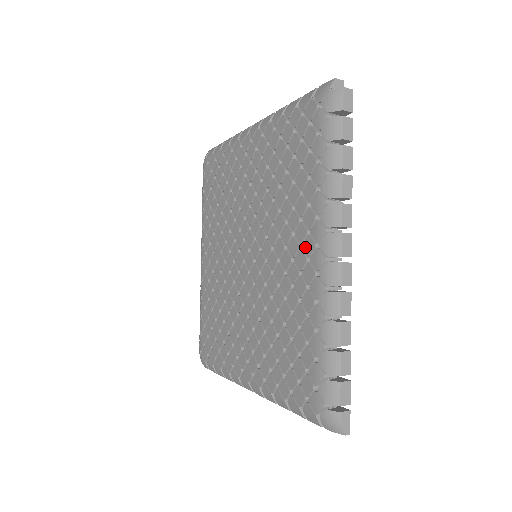
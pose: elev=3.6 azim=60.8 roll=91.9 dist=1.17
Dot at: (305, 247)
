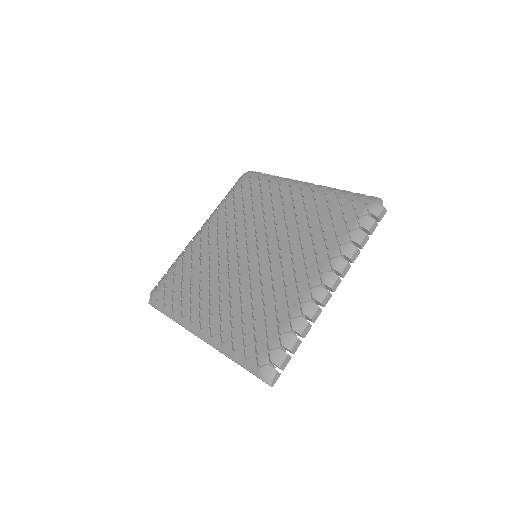
Dot at: (310, 270)
